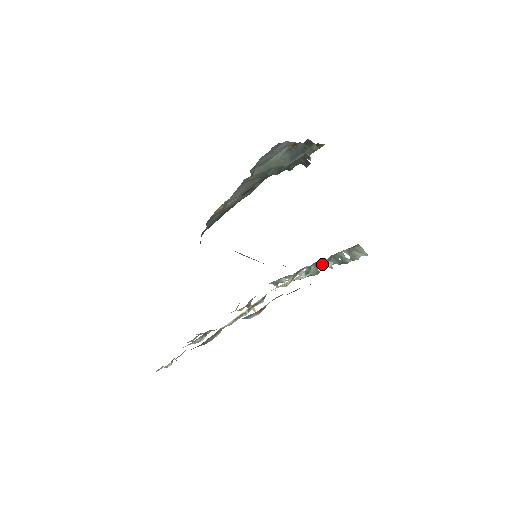
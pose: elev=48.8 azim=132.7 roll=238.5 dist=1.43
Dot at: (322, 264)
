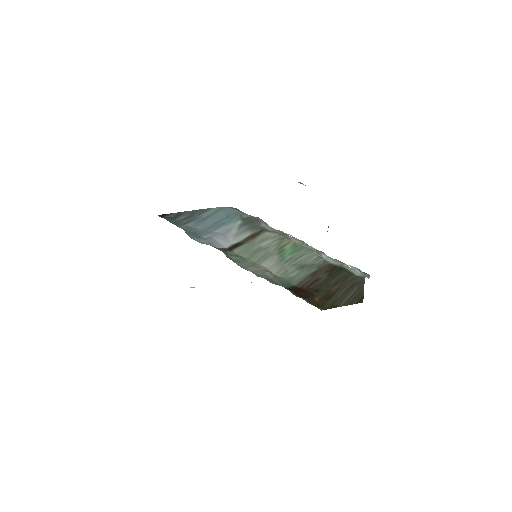
Dot at: occluded
